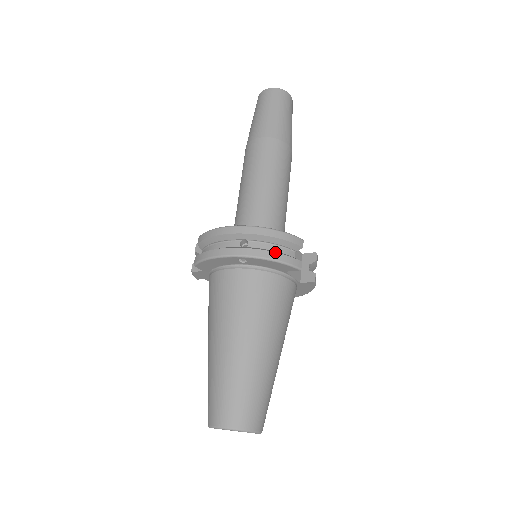
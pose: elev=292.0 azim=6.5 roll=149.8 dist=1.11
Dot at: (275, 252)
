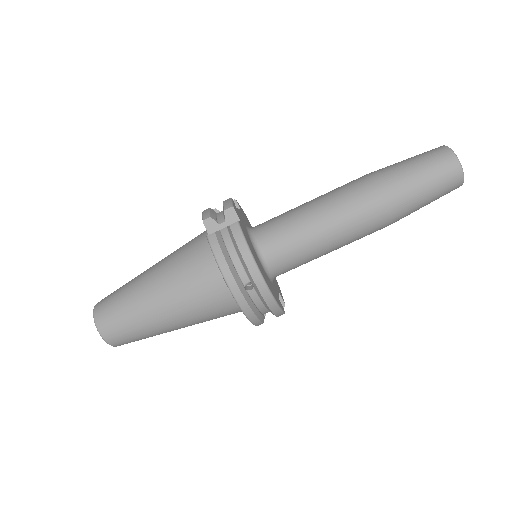
Dot at: (256, 316)
